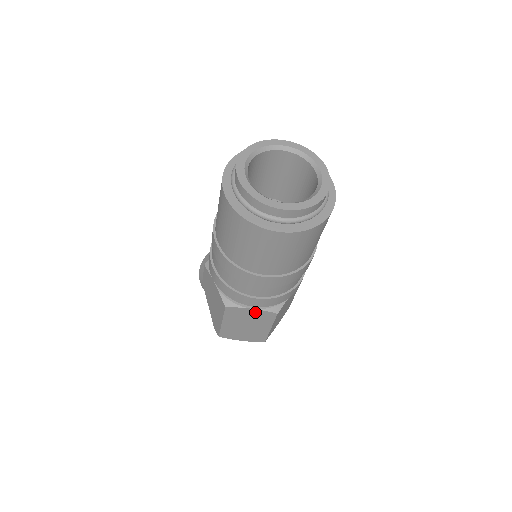
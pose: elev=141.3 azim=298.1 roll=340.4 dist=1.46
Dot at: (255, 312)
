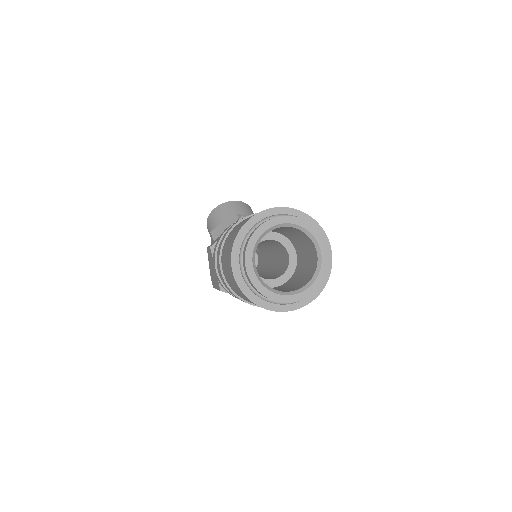
Dot at: occluded
